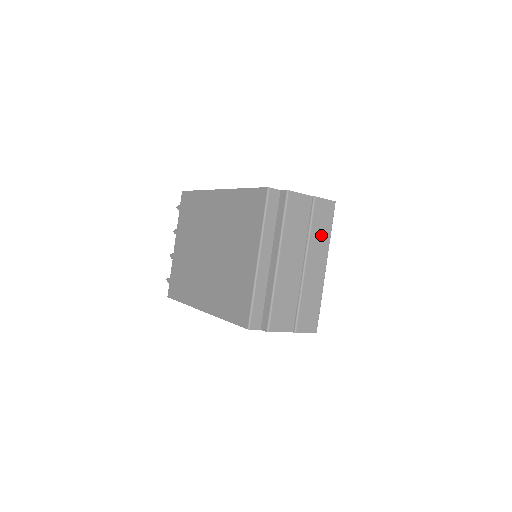
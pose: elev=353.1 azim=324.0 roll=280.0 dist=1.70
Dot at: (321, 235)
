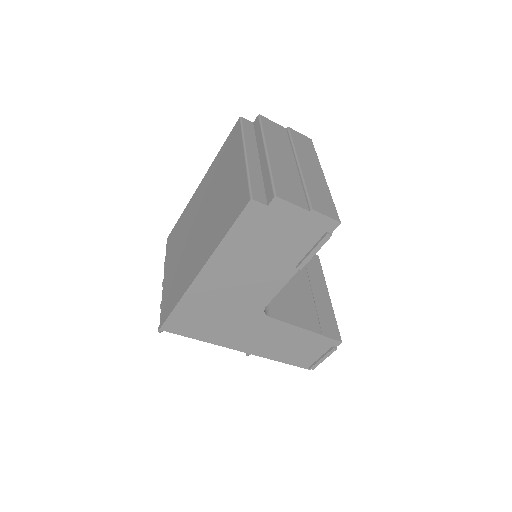
Dot at: (307, 152)
